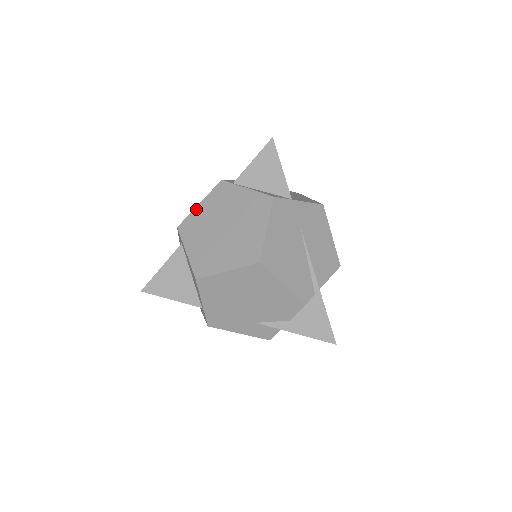
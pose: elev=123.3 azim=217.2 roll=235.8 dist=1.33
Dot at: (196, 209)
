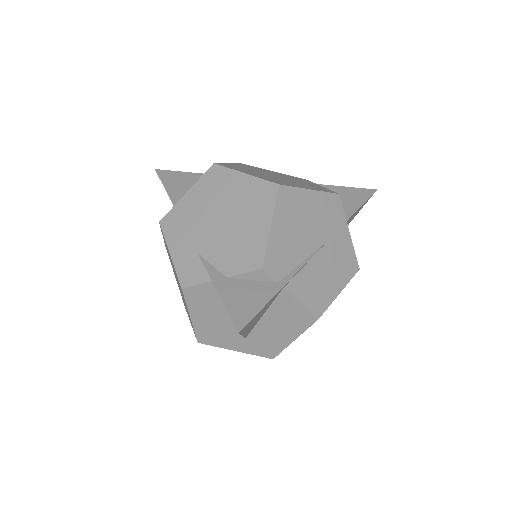
Dot at: (268, 170)
